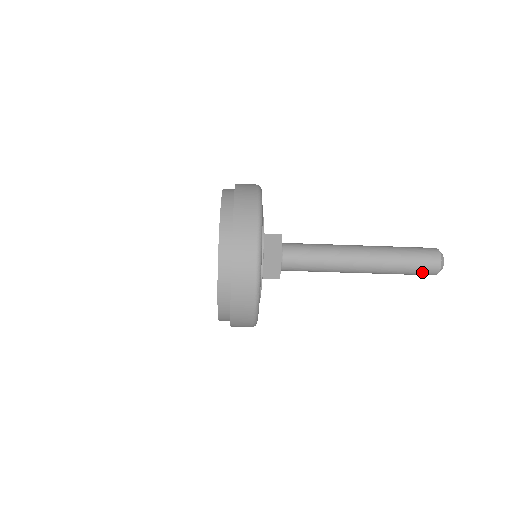
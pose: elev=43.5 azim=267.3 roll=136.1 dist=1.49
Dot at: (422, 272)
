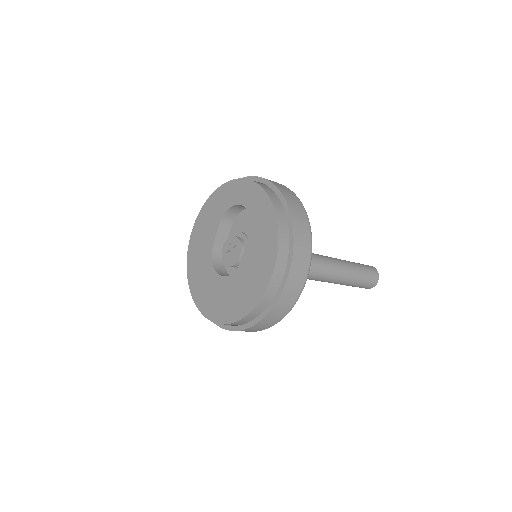
Dot at: (363, 287)
